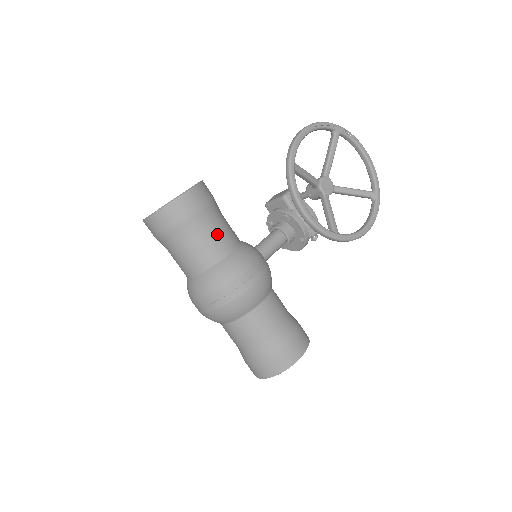
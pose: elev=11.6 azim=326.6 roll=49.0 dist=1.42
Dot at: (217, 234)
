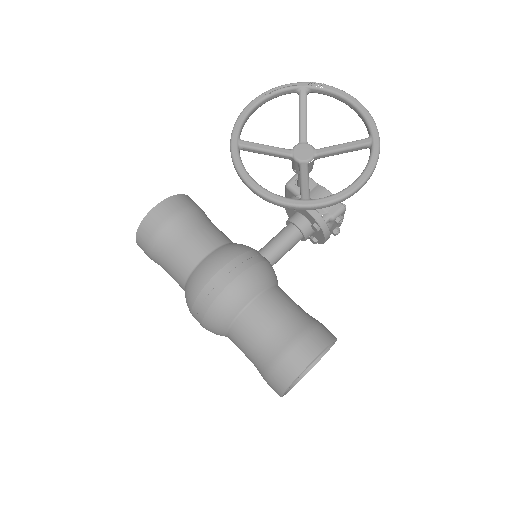
Dot at: (191, 240)
